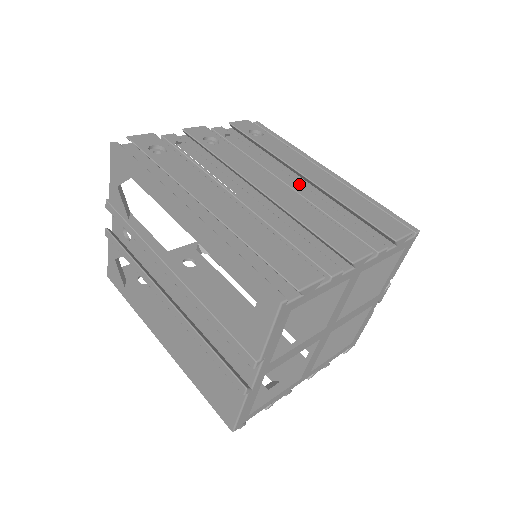
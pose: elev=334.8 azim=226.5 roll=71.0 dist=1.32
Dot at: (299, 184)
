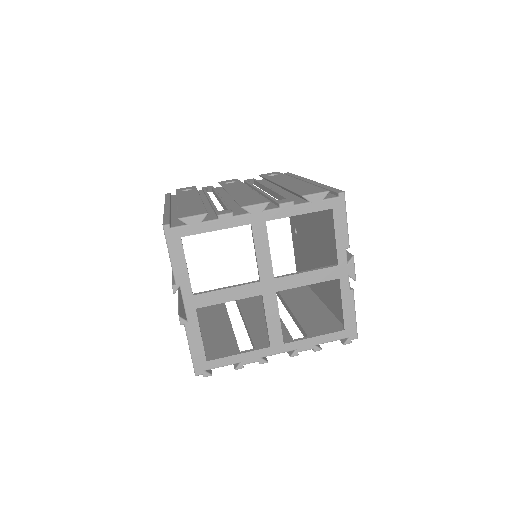
Dot at: (269, 188)
